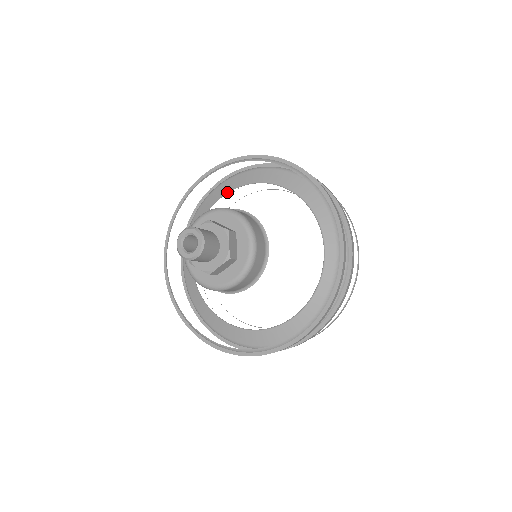
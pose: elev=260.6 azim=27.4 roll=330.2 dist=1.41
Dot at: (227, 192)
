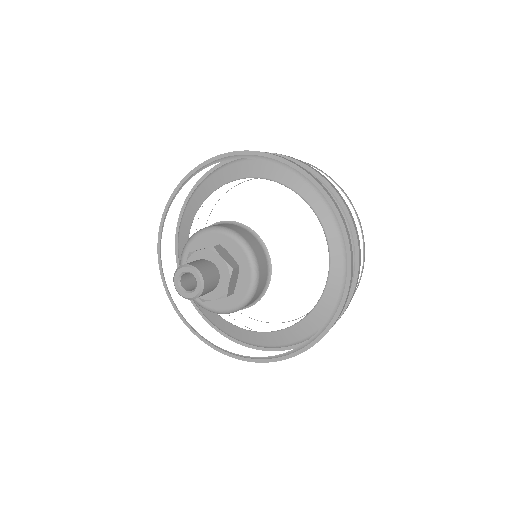
Dot at: (243, 177)
